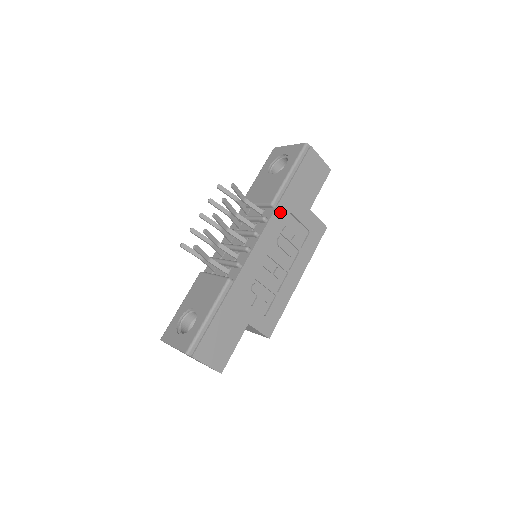
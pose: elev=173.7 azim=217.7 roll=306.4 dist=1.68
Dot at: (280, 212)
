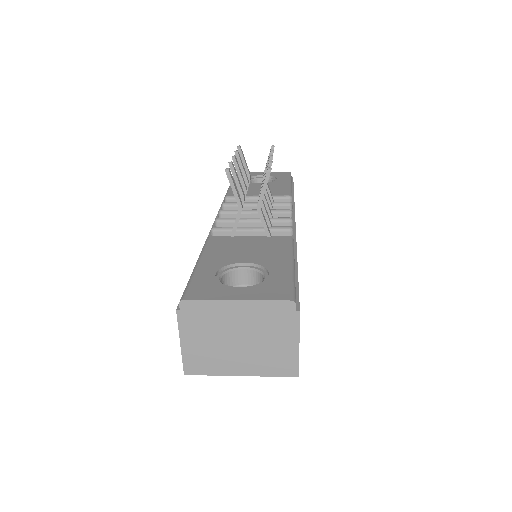
Dot at: occluded
